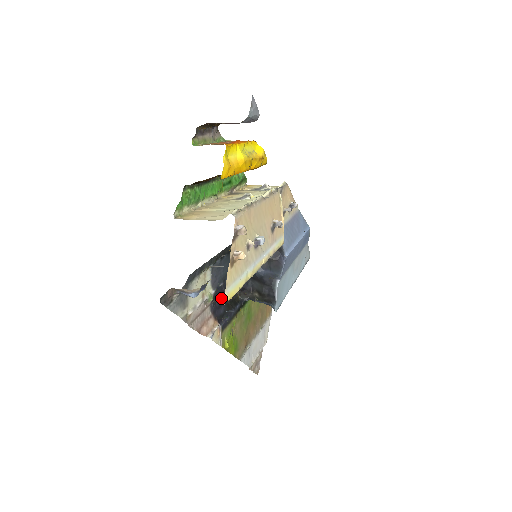
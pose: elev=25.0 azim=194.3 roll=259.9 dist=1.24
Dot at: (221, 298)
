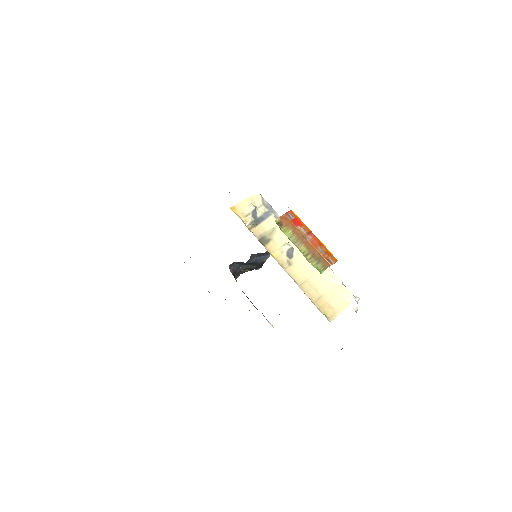
Dot at: occluded
